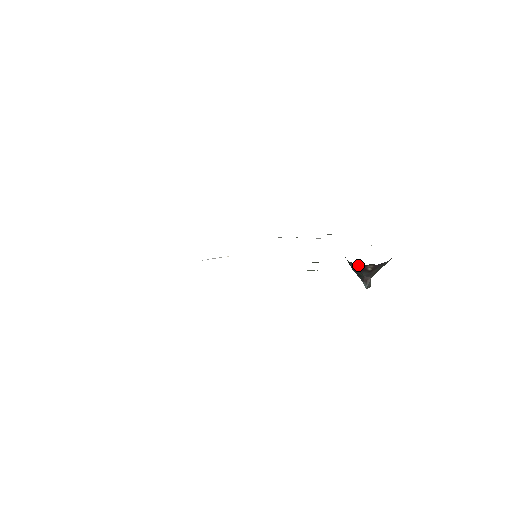
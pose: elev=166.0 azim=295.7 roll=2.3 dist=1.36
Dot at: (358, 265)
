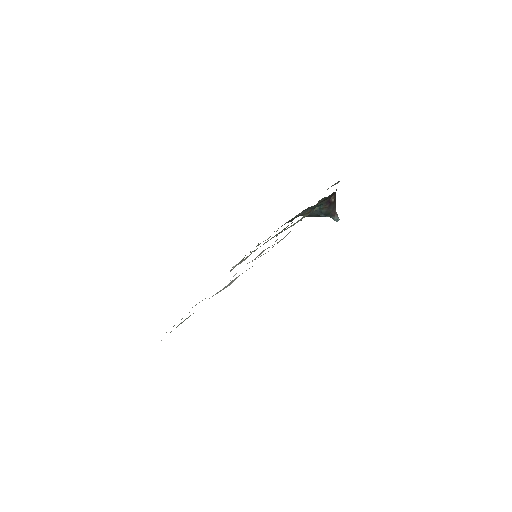
Dot at: (326, 202)
